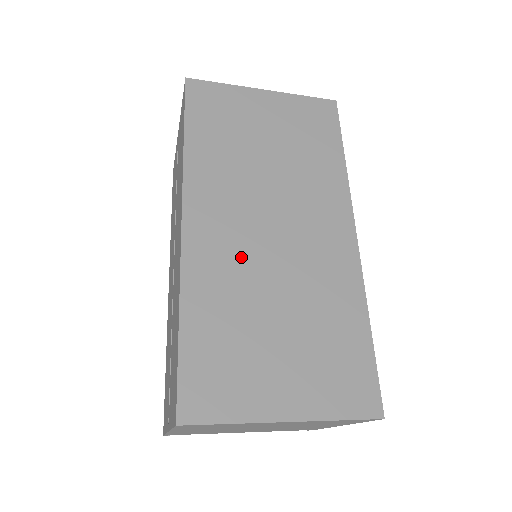
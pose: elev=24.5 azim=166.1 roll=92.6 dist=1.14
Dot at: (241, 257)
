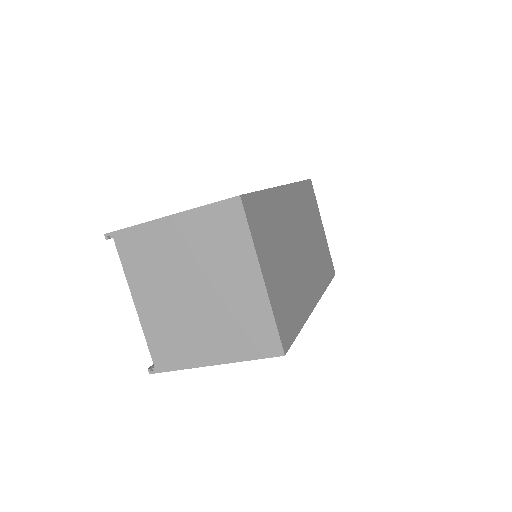
Dot at: (289, 226)
